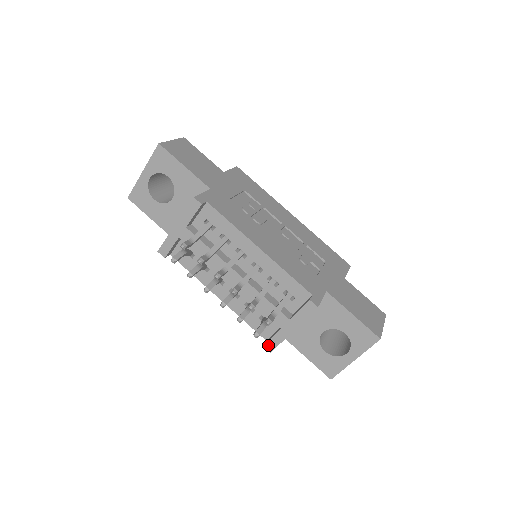
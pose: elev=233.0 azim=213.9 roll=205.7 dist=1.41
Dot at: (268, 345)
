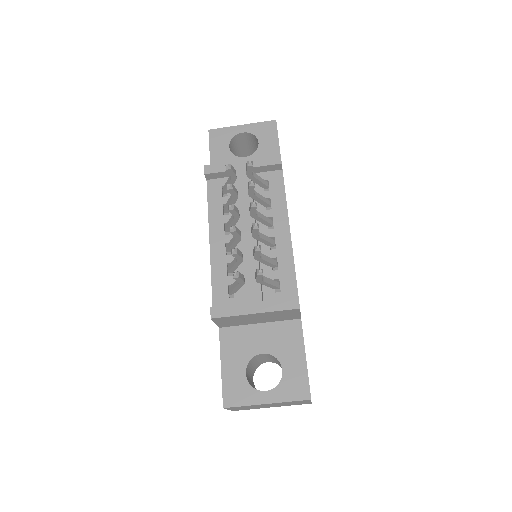
Dot at: (216, 309)
